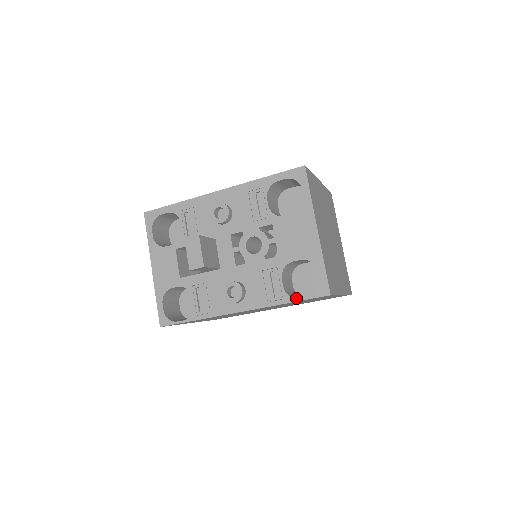
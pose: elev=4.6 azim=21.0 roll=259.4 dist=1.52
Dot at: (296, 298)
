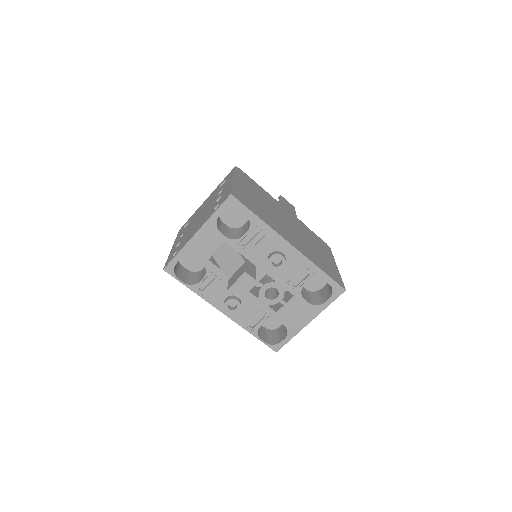
Dot at: (260, 337)
